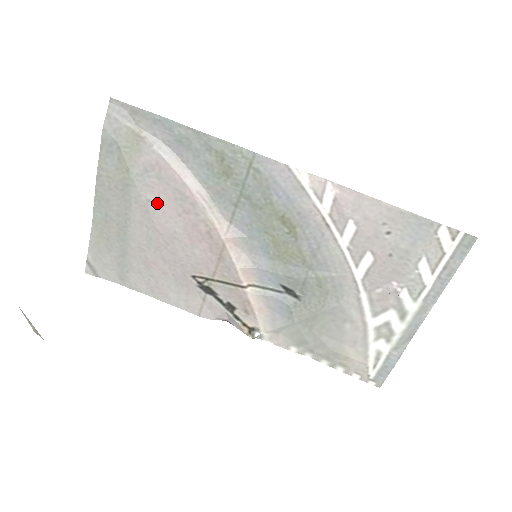
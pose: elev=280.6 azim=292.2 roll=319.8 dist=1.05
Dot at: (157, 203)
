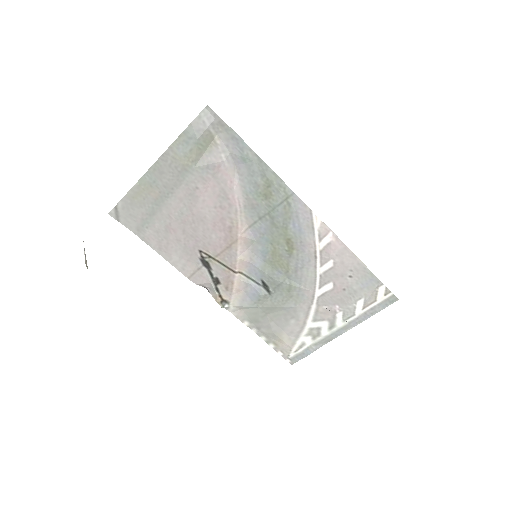
Dot at: (202, 192)
